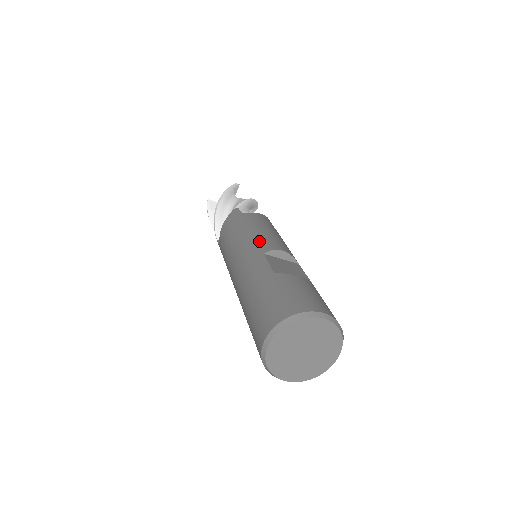
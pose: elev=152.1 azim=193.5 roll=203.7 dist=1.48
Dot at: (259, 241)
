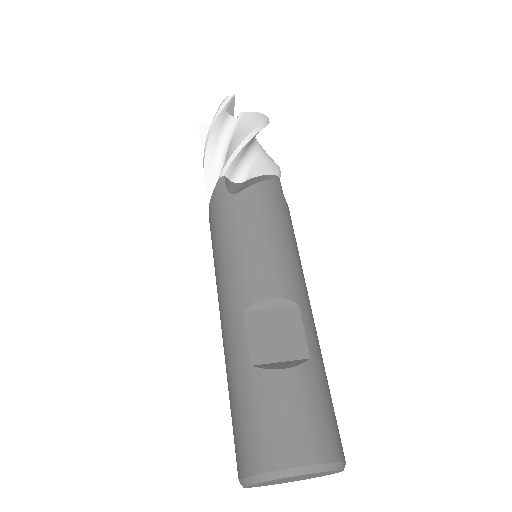
Dot at: (241, 277)
